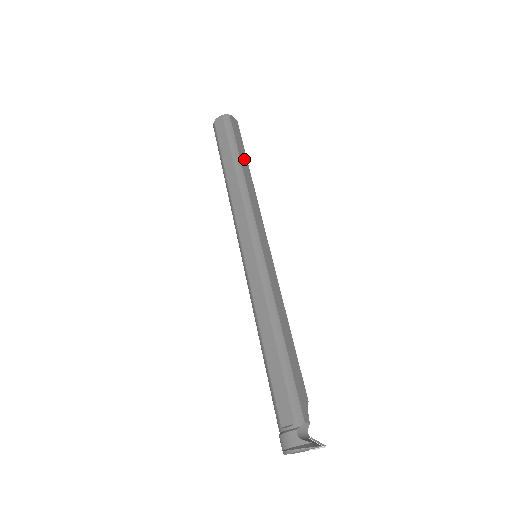
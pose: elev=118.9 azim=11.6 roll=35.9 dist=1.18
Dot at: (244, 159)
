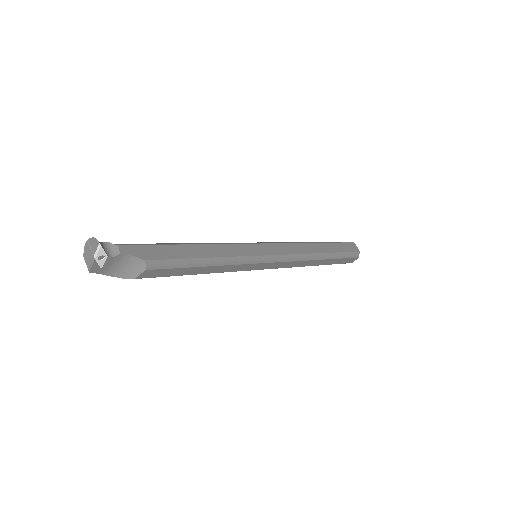
Dot at: (330, 248)
